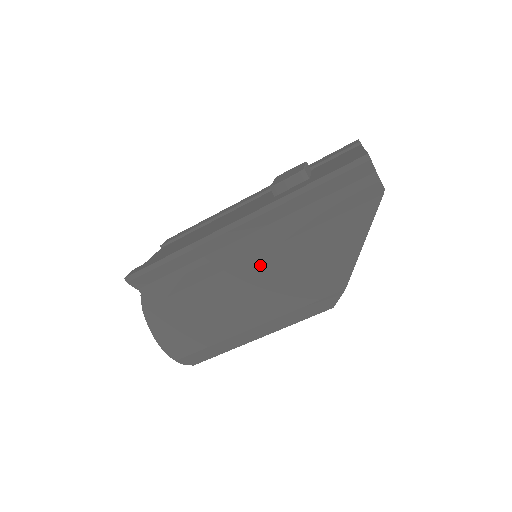
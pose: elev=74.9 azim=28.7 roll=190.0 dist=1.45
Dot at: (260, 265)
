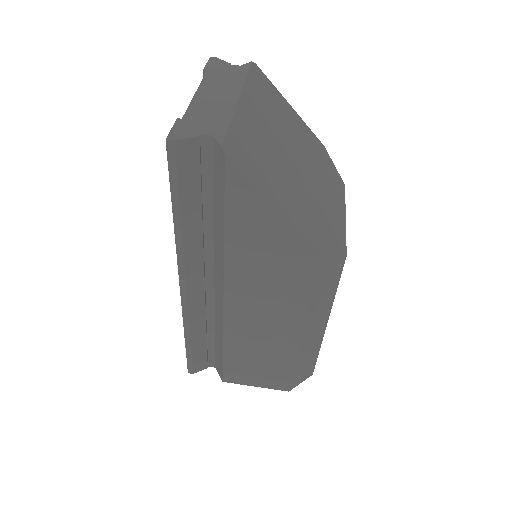
Dot at: (237, 297)
